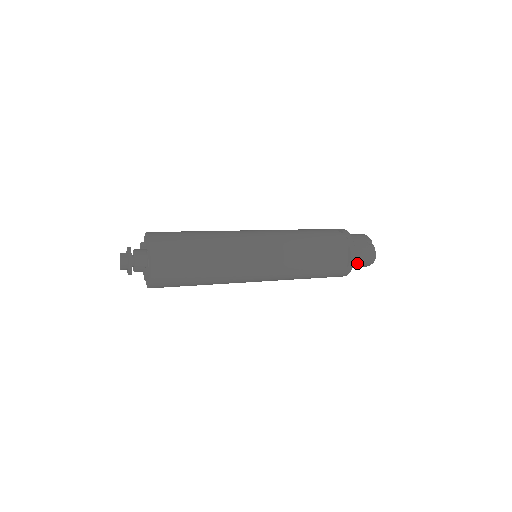
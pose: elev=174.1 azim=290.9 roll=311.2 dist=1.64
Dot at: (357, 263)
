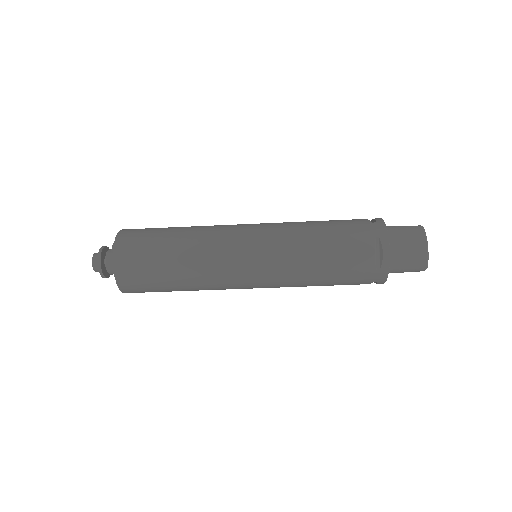
Dot at: (396, 230)
